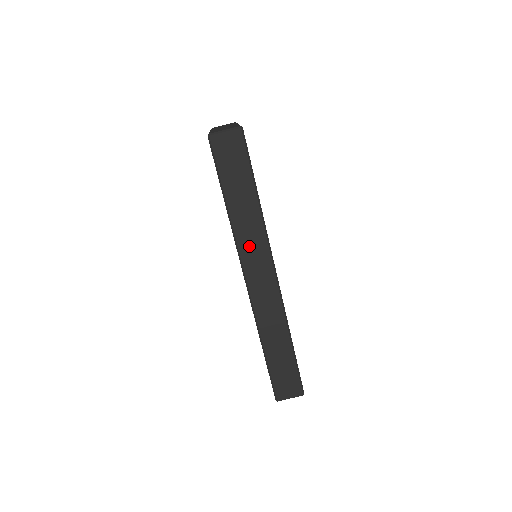
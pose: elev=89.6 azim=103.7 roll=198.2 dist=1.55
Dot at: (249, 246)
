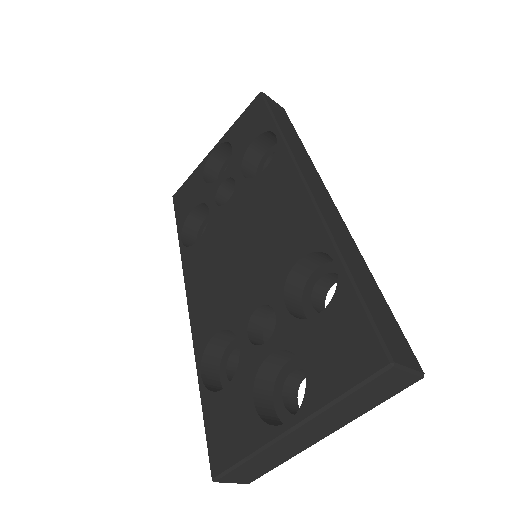
Dot at: occluded
